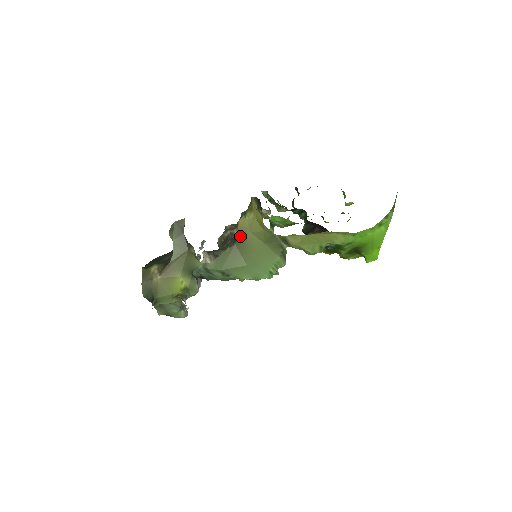
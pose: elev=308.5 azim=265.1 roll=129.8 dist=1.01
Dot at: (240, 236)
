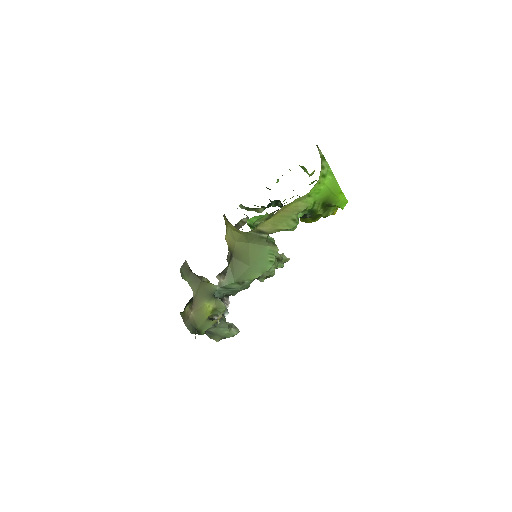
Dot at: (232, 249)
